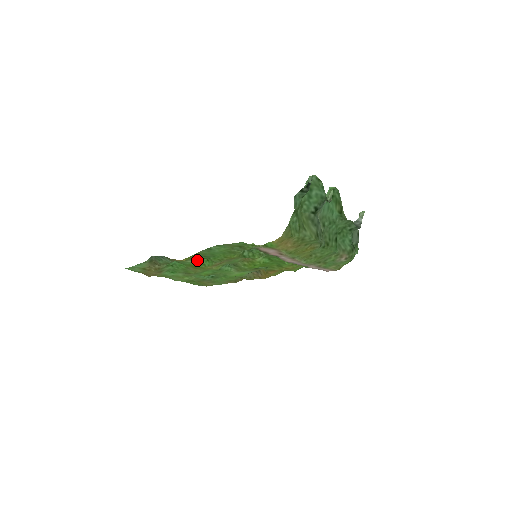
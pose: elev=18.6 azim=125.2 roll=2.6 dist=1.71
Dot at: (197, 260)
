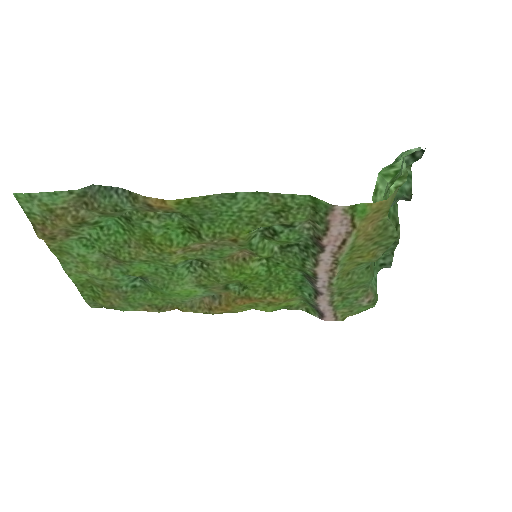
Dot at: (167, 225)
